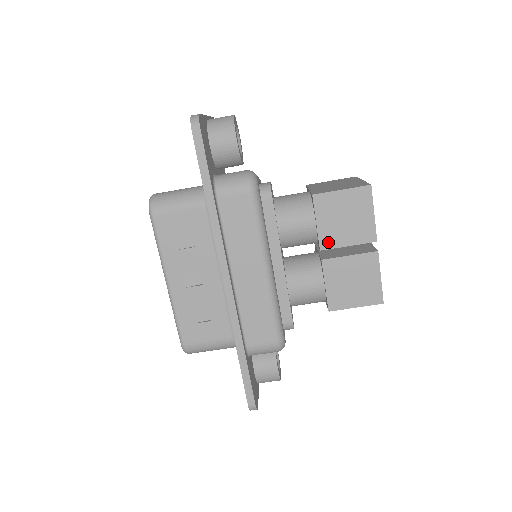
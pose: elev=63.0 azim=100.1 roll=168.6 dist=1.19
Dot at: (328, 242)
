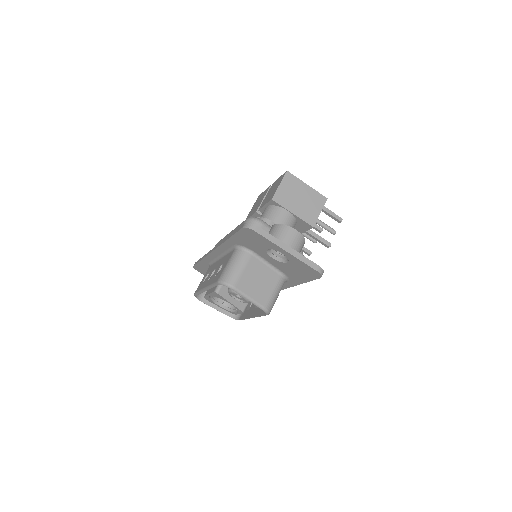
Dot at: occluded
